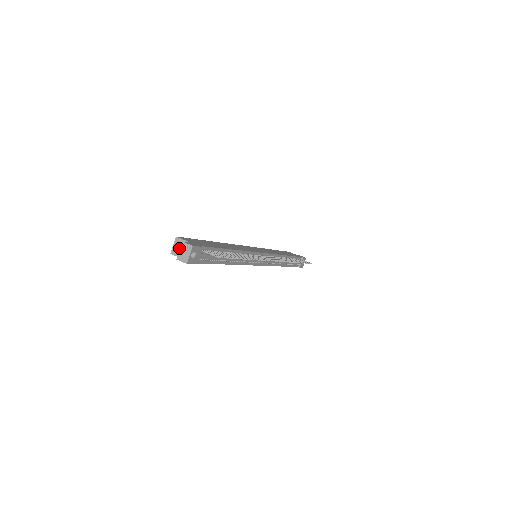
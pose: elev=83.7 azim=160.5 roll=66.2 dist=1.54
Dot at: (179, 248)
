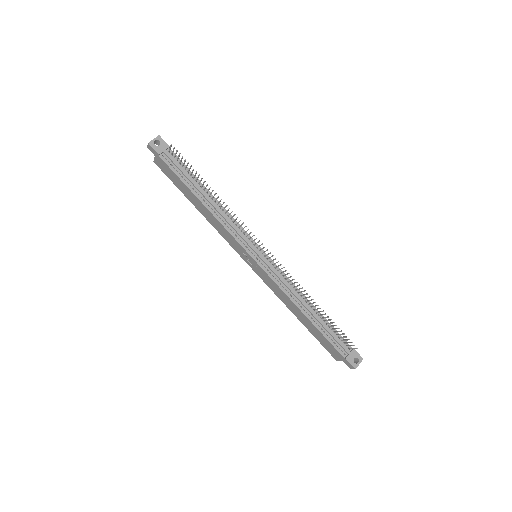
Dot at: occluded
